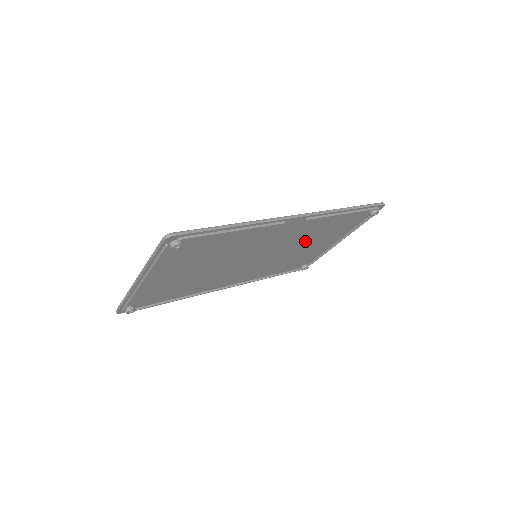
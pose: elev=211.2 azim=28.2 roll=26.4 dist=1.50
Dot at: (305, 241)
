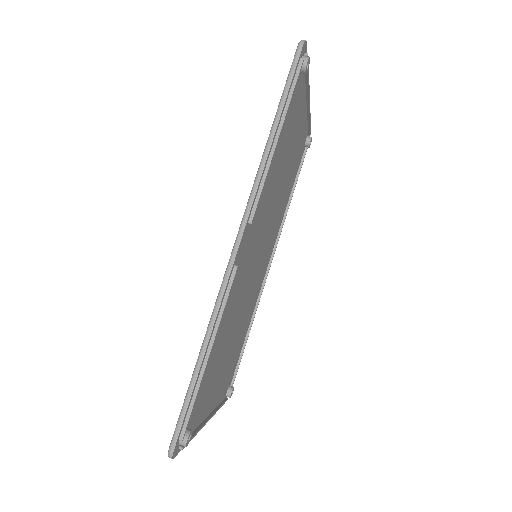
Dot at: (277, 180)
